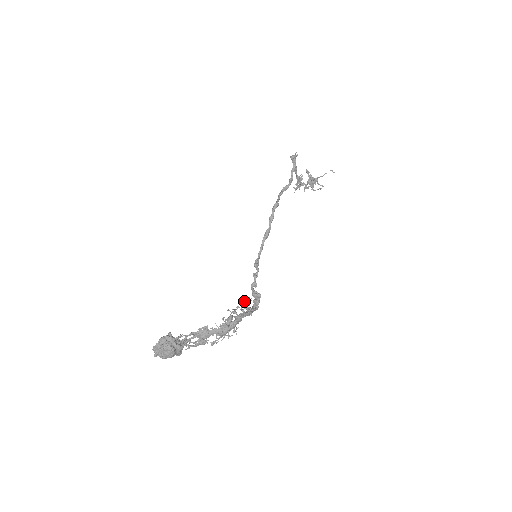
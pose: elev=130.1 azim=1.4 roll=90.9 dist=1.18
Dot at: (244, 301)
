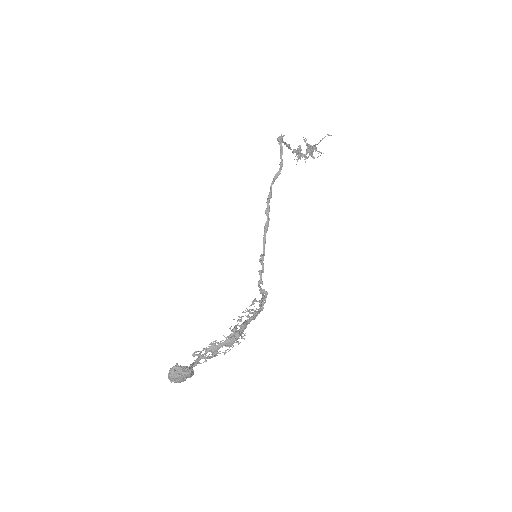
Dot at: occluded
